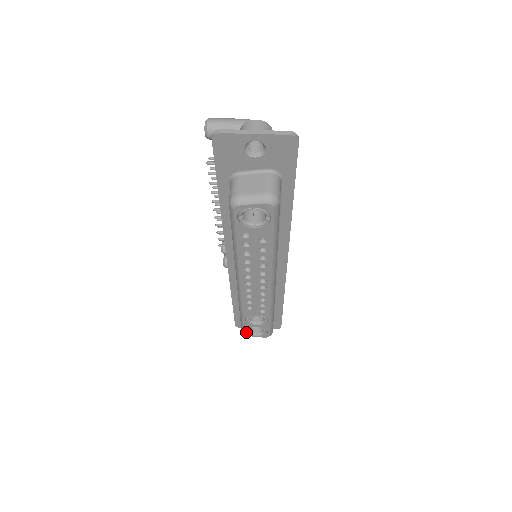
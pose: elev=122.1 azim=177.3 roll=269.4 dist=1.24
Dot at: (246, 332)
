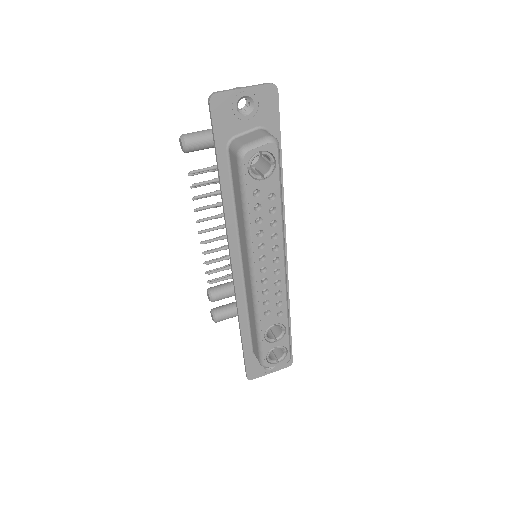
Dot at: (266, 361)
